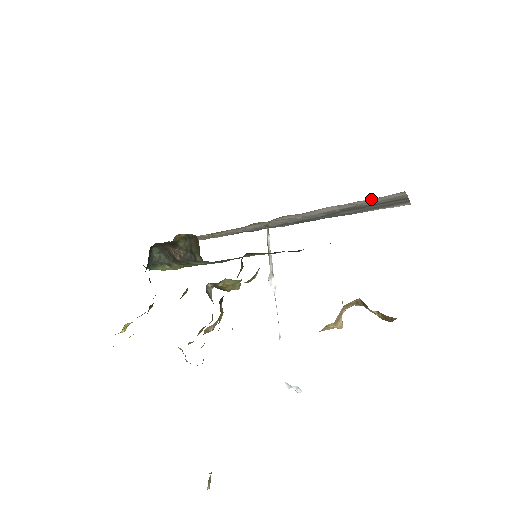
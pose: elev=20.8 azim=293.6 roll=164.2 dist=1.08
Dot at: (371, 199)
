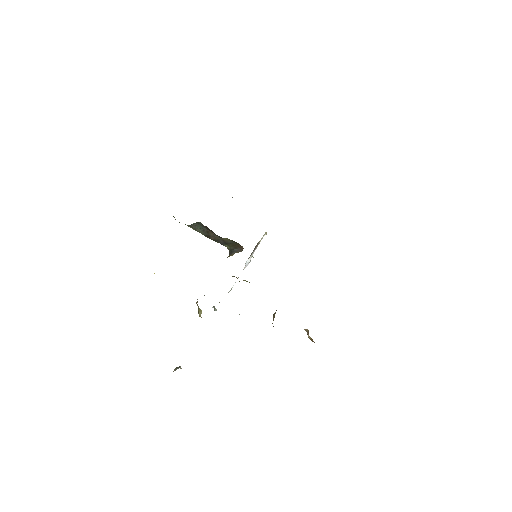
Dot at: occluded
